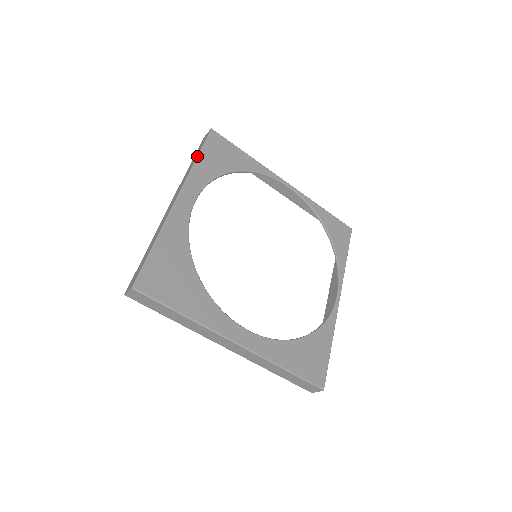
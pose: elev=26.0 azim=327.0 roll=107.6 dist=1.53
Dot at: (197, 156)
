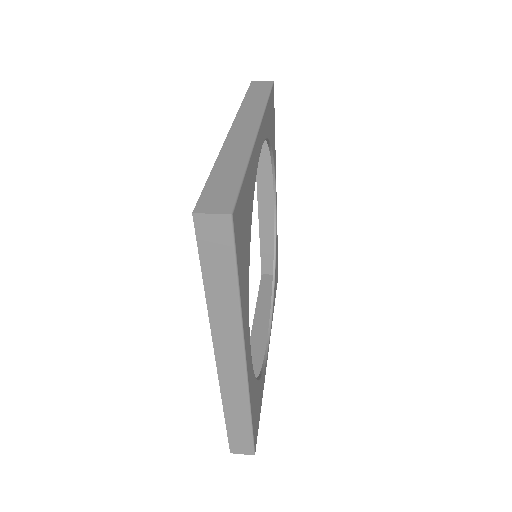
Dot at: (268, 98)
